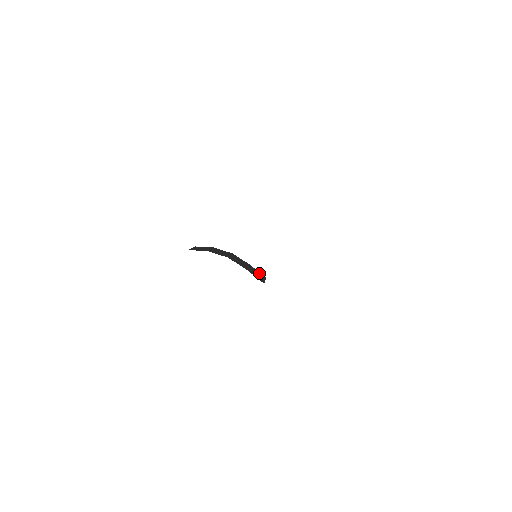
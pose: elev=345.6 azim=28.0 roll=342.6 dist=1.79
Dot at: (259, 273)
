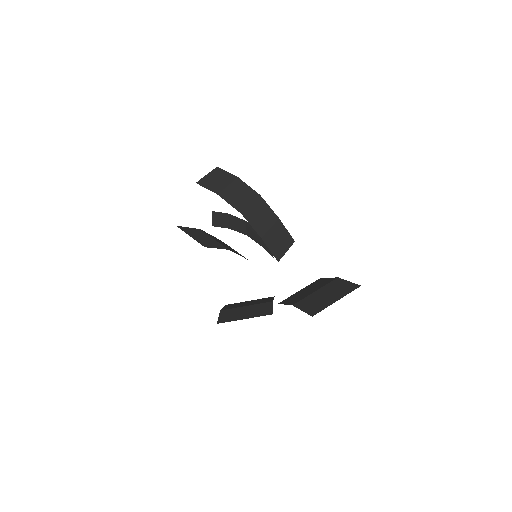
Dot at: (286, 235)
